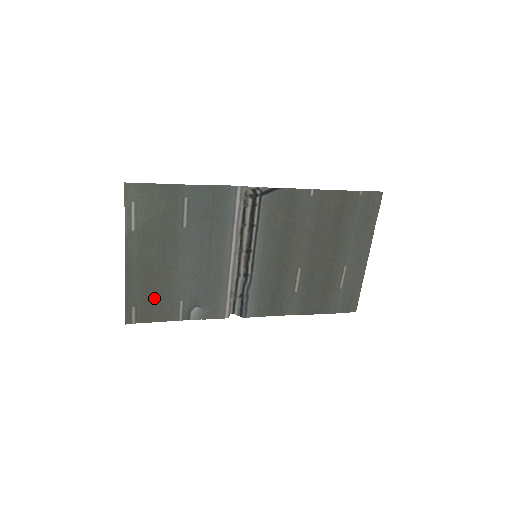
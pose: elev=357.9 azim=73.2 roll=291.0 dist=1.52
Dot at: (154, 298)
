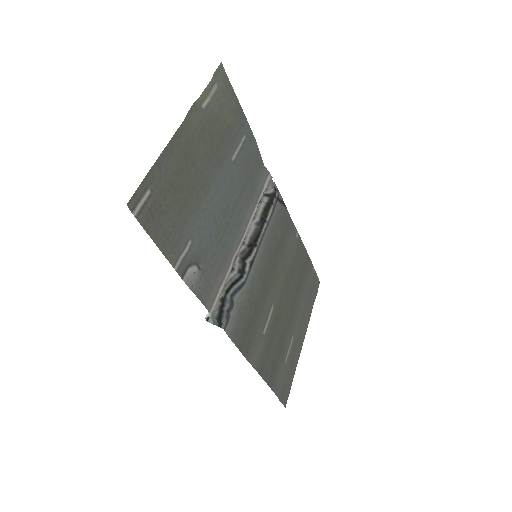
Dot at: (172, 205)
